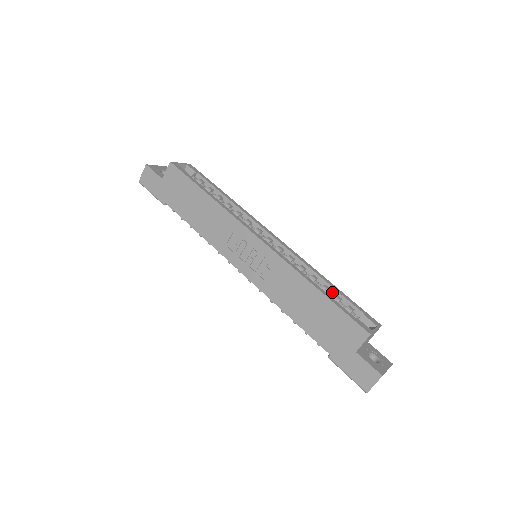
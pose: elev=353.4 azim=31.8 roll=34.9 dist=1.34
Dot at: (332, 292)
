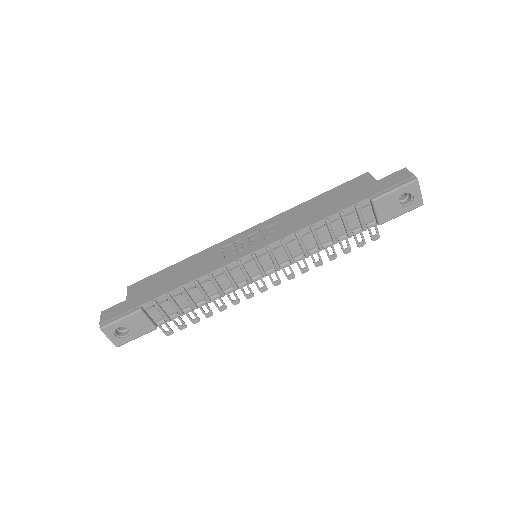
Dot at: occluded
